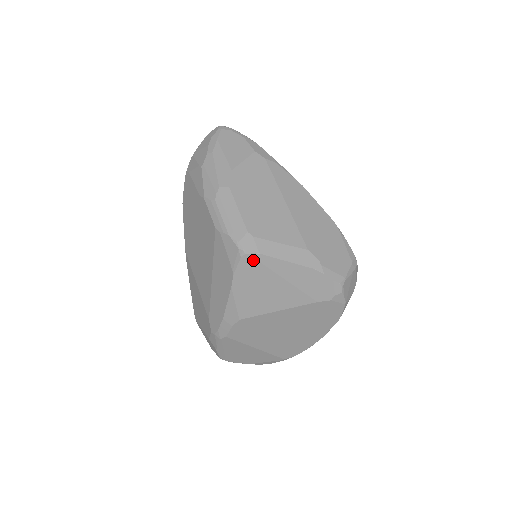
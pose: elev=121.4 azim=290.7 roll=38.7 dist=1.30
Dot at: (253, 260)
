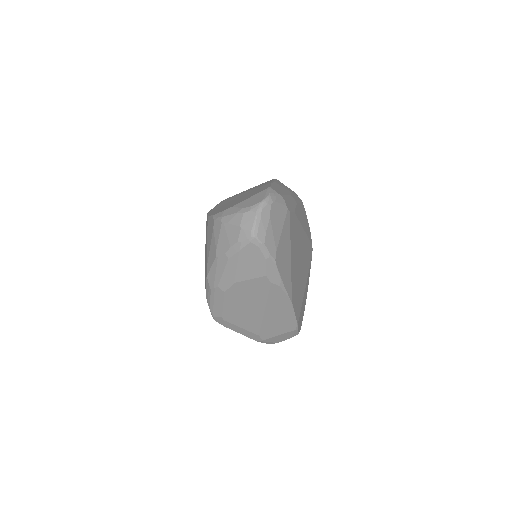
Dot at: occluded
